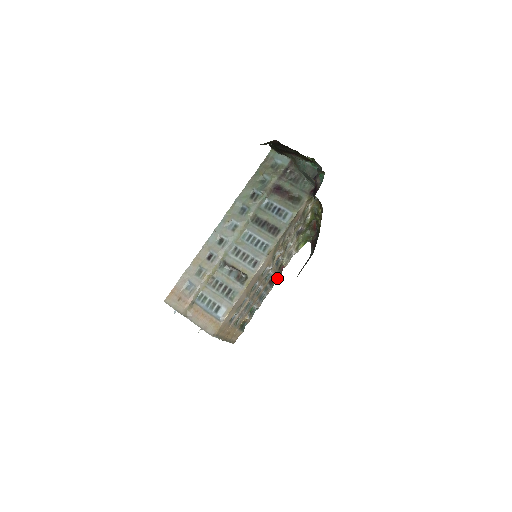
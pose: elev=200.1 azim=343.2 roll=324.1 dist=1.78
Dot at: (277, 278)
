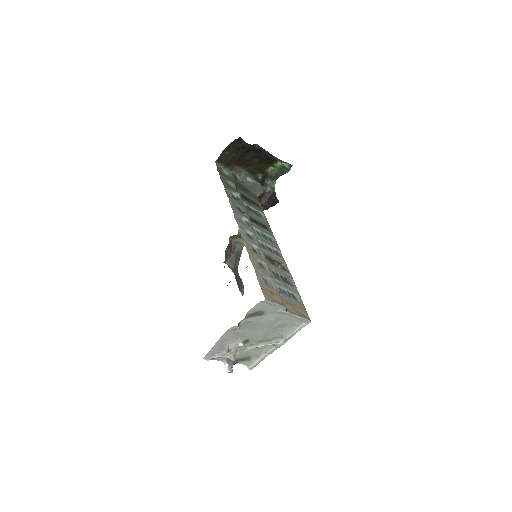
Dot at: occluded
